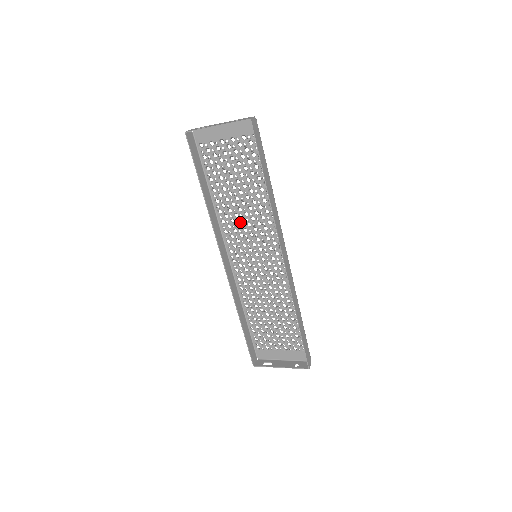
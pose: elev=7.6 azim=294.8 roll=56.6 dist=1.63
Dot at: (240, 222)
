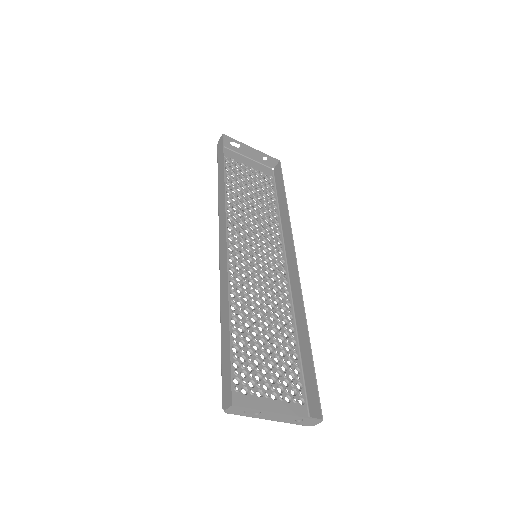
Dot at: (244, 221)
